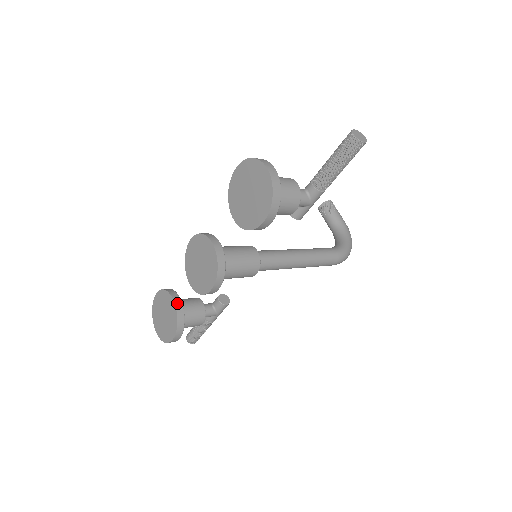
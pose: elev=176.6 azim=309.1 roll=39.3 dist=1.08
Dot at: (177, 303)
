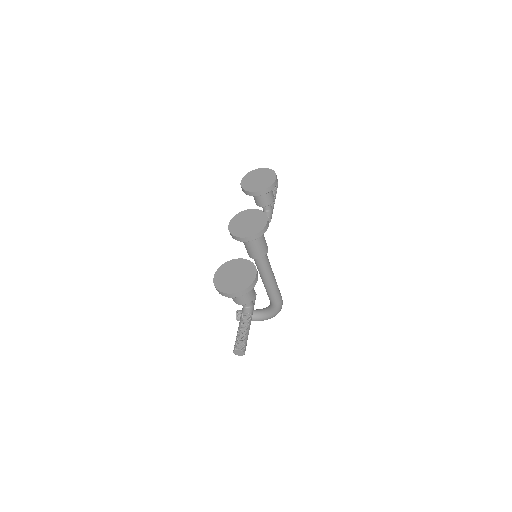
Dot at: (241, 260)
